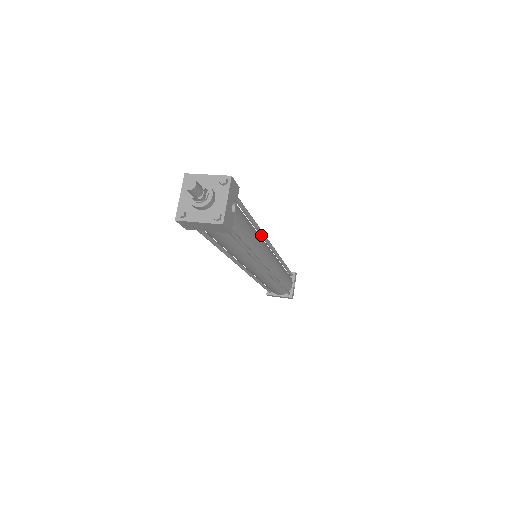
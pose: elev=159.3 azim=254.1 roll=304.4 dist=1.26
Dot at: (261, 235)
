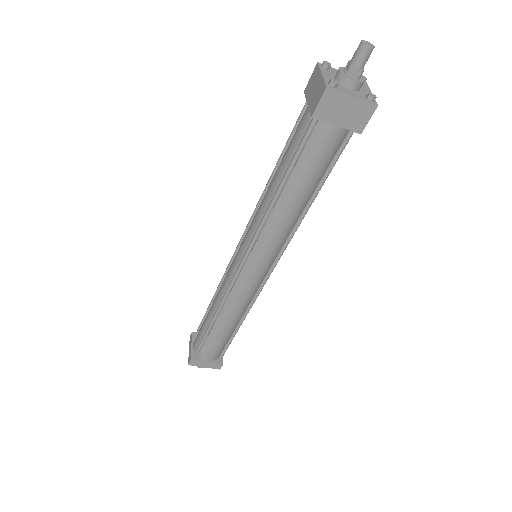
Dot at: occluded
